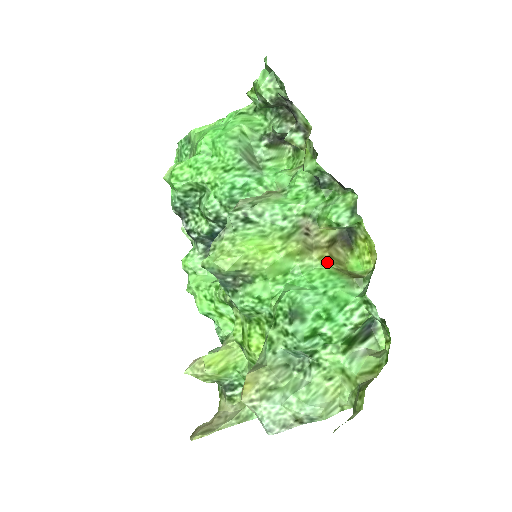
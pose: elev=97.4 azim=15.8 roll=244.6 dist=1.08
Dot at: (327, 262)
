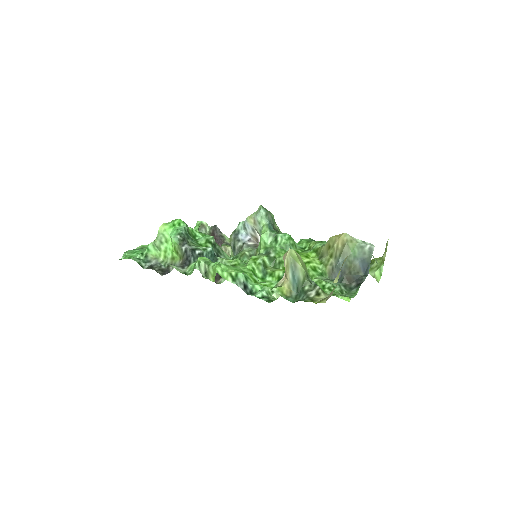
Dot at: occluded
